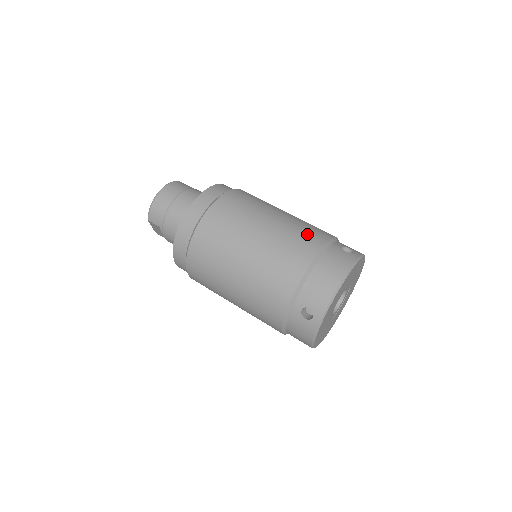
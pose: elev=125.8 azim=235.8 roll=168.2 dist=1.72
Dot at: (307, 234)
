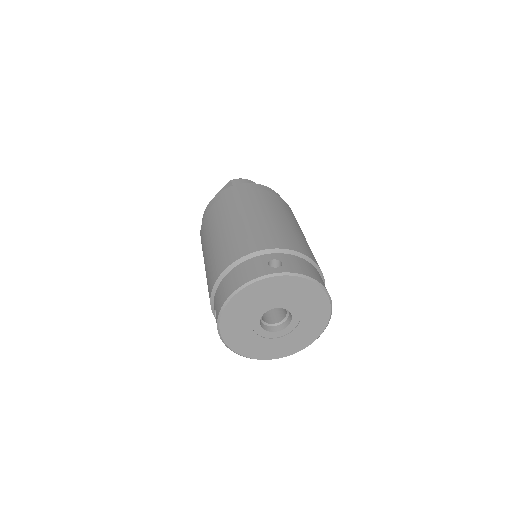
Dot at: occluded
